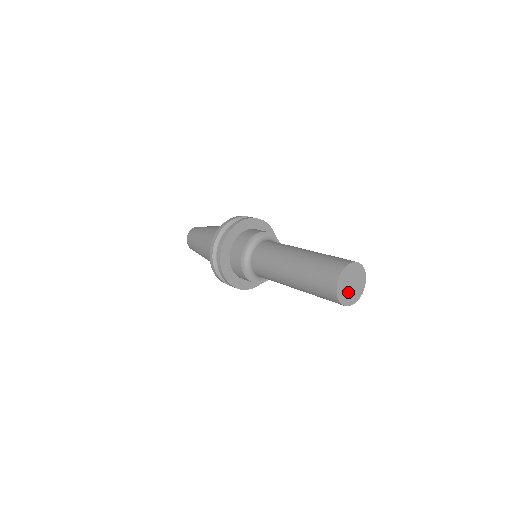
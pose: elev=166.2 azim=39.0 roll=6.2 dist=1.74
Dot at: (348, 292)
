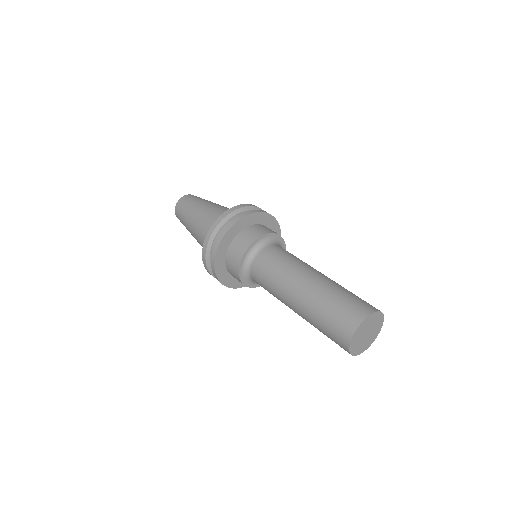
Dot at: (361, 342)
